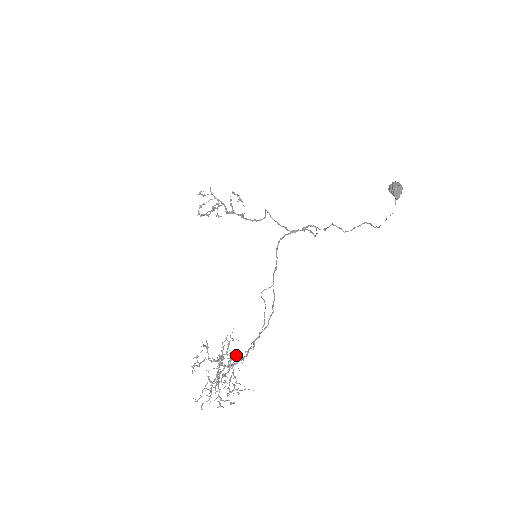
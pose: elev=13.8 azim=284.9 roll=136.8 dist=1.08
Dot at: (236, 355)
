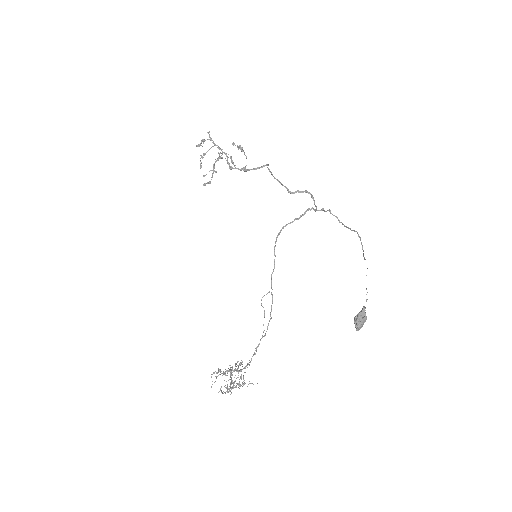
Dot at: (242, 366)
